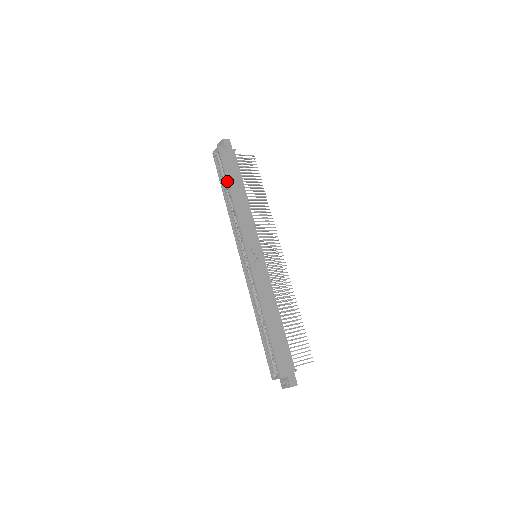
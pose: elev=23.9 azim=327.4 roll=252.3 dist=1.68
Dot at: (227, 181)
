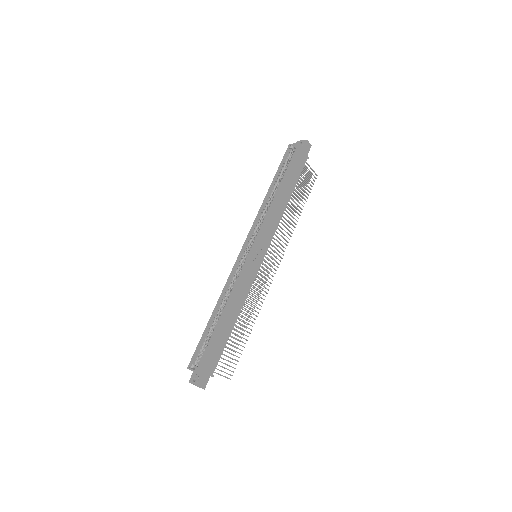
Dot at: (284, 177)
